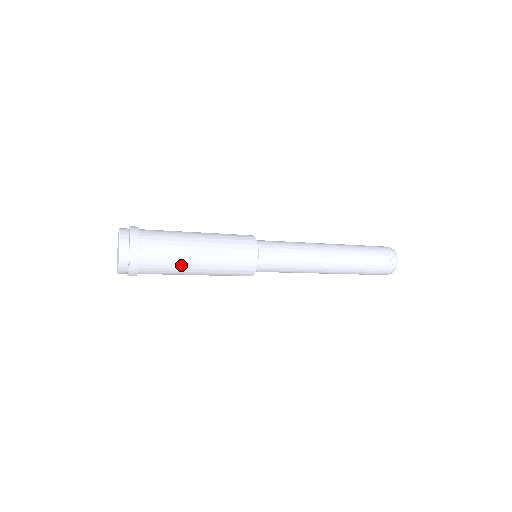
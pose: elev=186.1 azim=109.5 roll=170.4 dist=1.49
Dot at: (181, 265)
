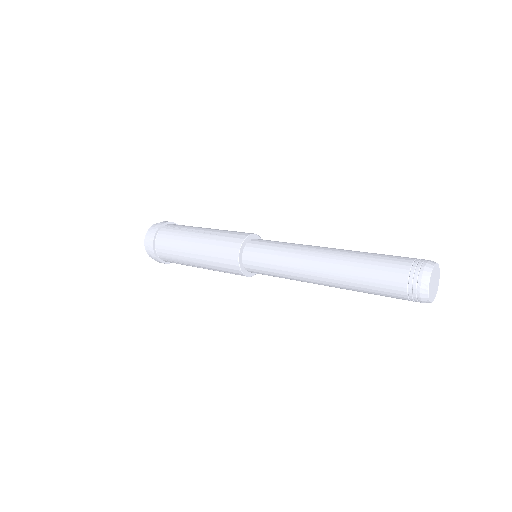
Dot at: occluded
